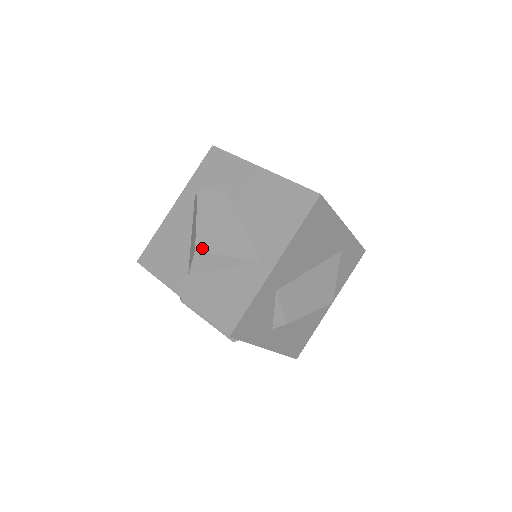
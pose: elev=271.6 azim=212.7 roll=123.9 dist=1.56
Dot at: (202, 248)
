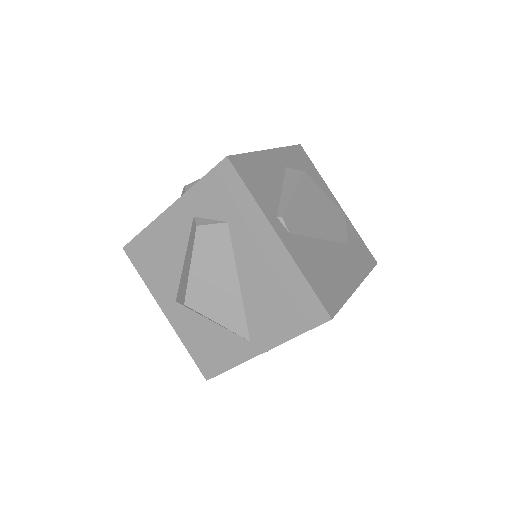
Dot at: (192, 305)
